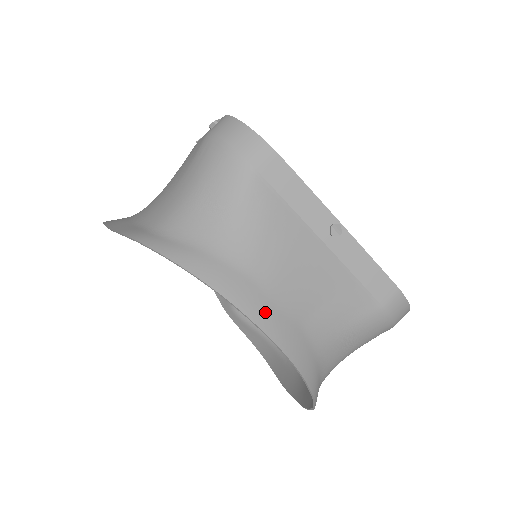
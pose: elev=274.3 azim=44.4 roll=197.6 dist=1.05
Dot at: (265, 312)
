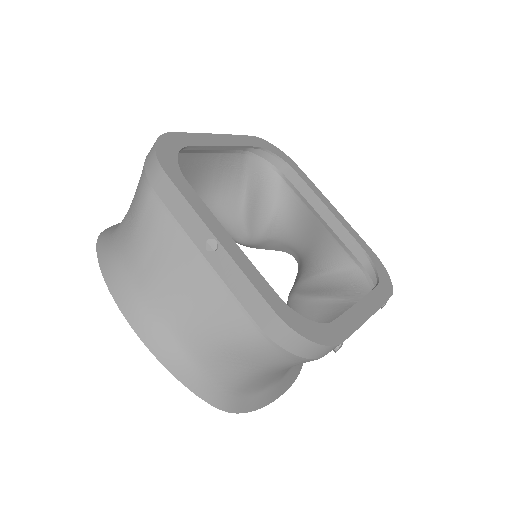
Dot at: (135, 310)
